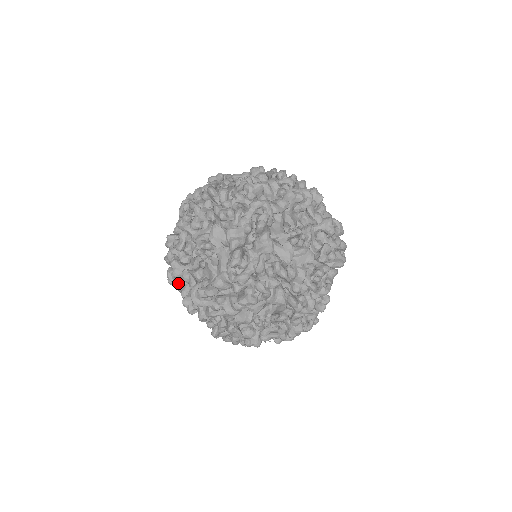
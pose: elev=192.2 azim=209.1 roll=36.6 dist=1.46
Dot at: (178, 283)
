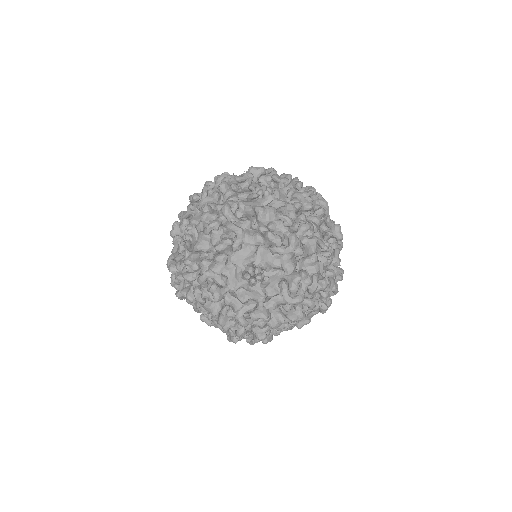
Dot at: (208, 303)
